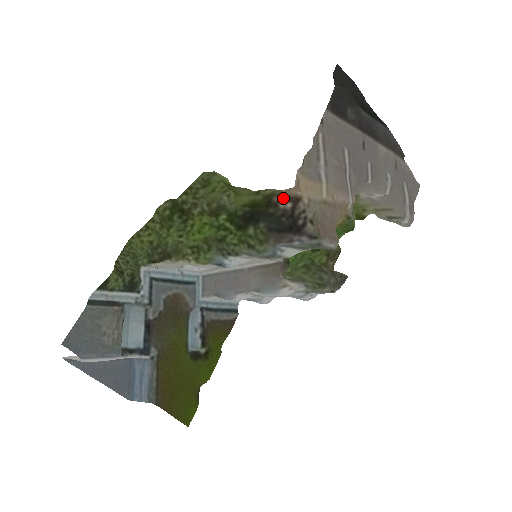
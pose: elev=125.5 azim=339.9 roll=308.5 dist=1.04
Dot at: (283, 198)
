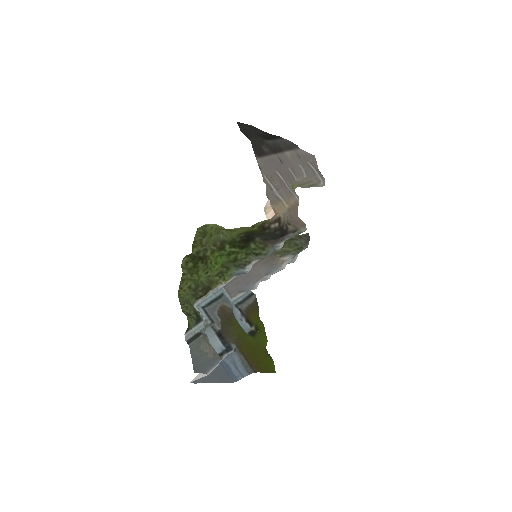
Dot at: (272, 223)
